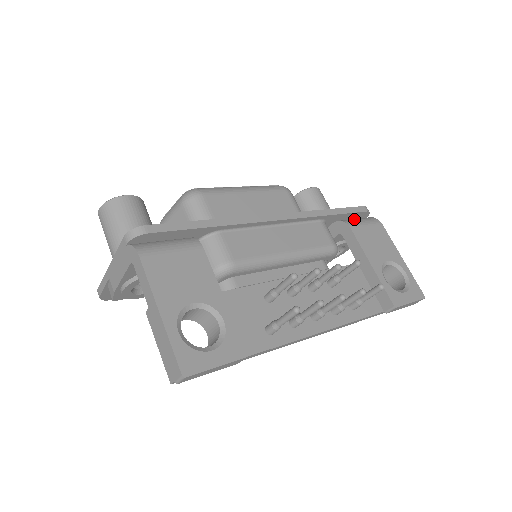
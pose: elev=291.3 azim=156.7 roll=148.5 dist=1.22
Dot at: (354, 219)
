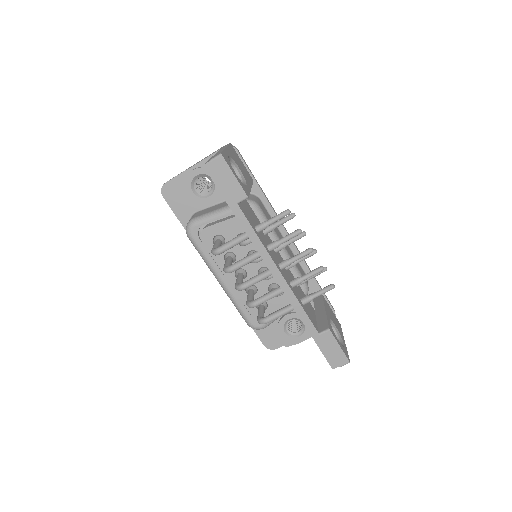
Dot at: occluded
